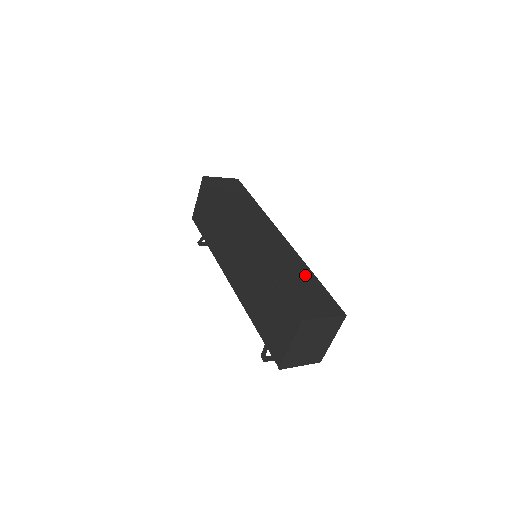
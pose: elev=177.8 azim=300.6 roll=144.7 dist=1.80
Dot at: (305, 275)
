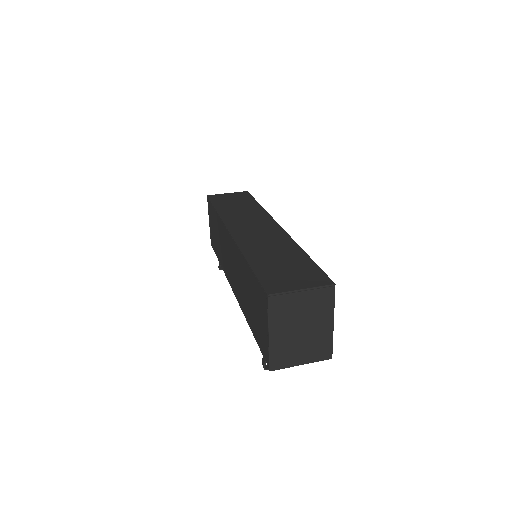
Dot at: (292, 254)
